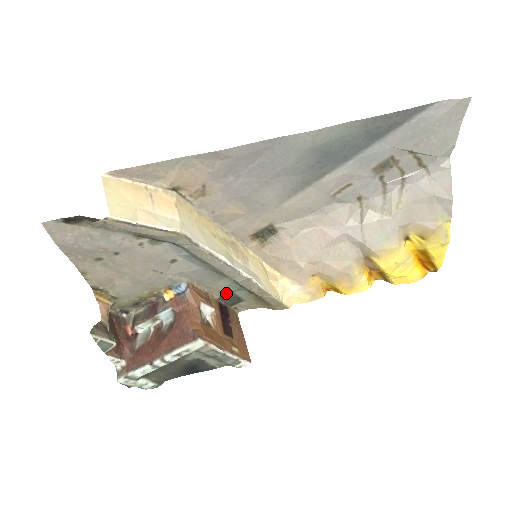
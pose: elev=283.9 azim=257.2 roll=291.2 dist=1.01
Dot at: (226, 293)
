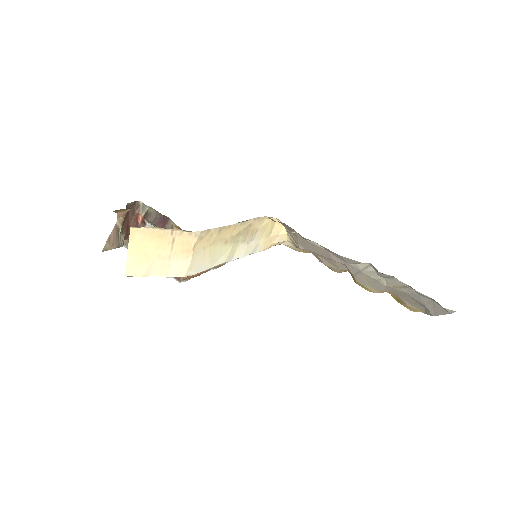
Dot at: occluded
